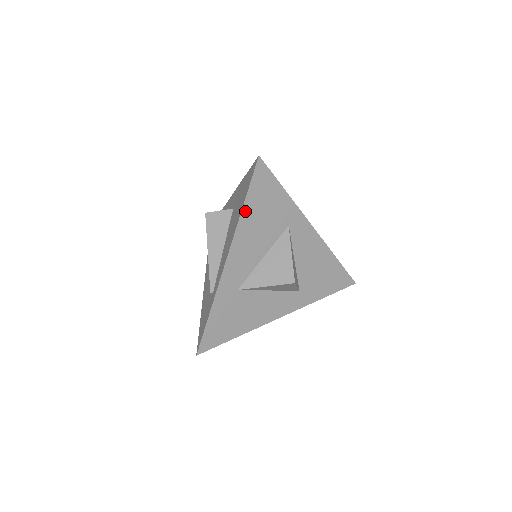
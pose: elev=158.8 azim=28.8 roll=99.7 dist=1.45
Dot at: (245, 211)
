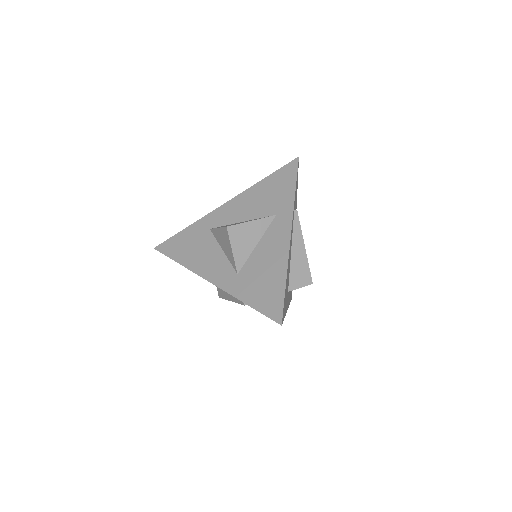
Dot at: (262, 183)
